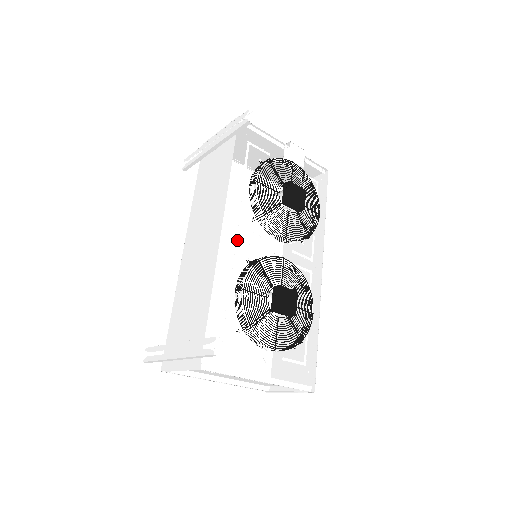
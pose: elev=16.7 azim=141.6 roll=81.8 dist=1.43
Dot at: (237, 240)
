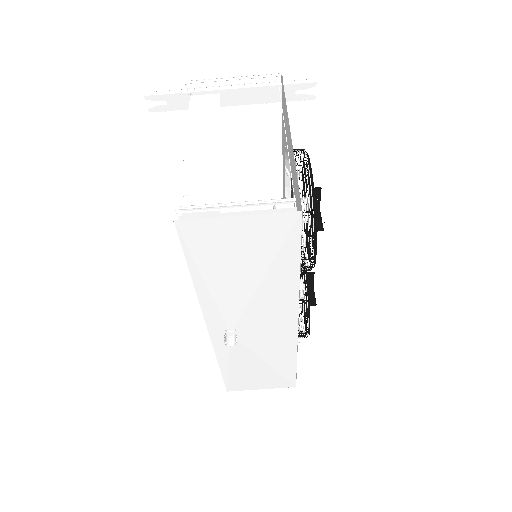
Dot at: occluded
